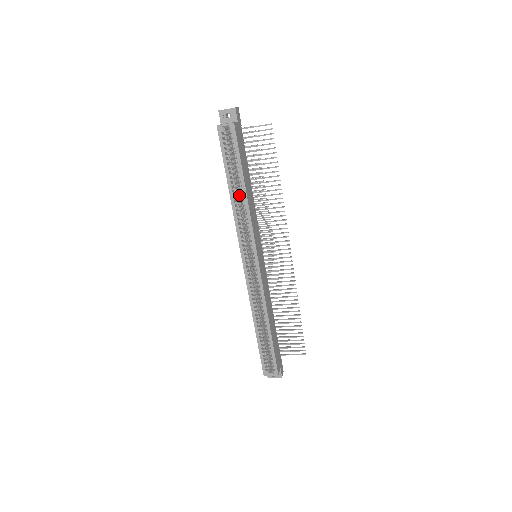
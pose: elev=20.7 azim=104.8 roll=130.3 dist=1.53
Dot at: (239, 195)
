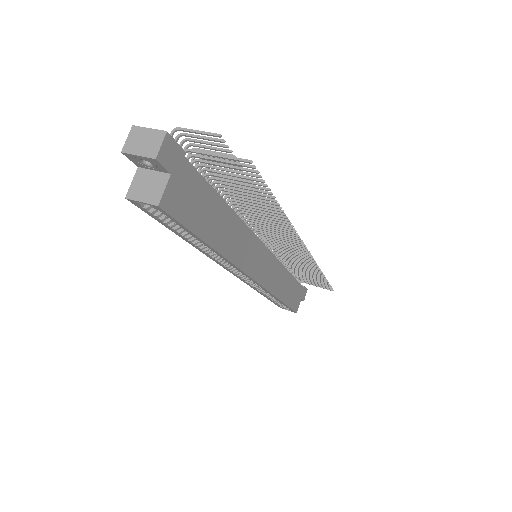
Dot at: occluded
